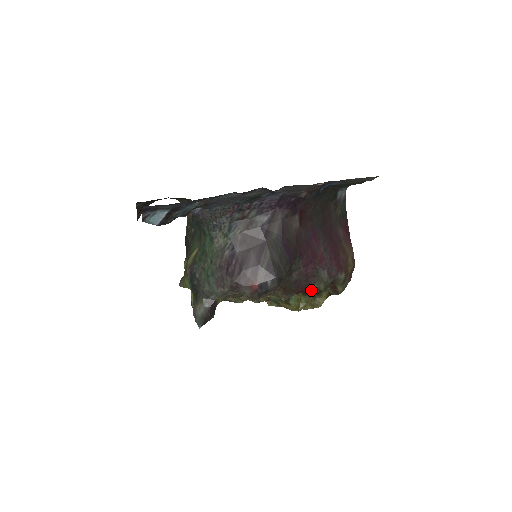
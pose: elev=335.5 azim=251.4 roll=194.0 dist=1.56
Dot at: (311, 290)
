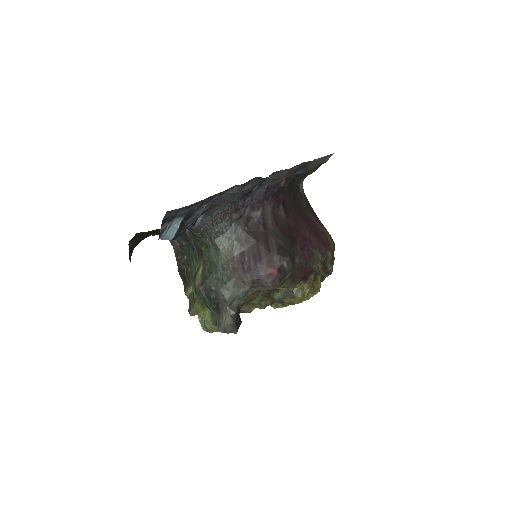
Dot at: (310, 274)
